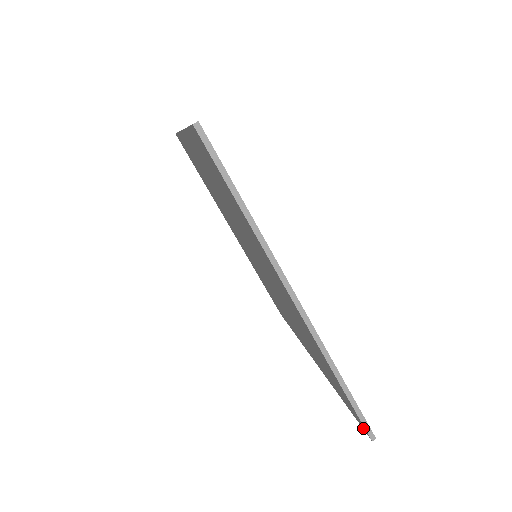
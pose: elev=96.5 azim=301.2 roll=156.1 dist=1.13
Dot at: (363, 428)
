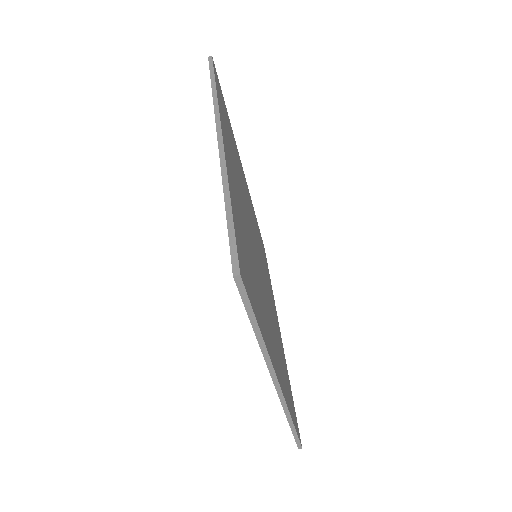
Dot at: occluded
